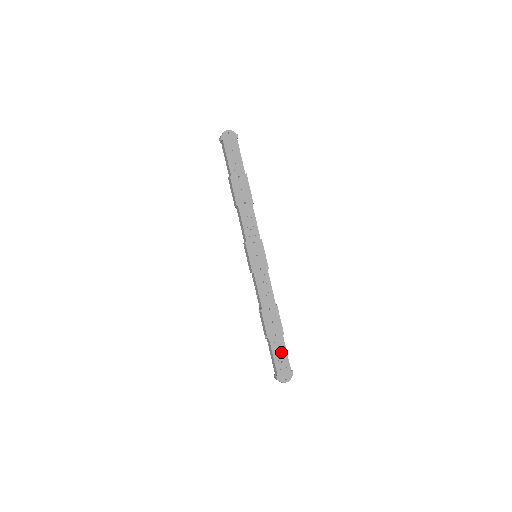
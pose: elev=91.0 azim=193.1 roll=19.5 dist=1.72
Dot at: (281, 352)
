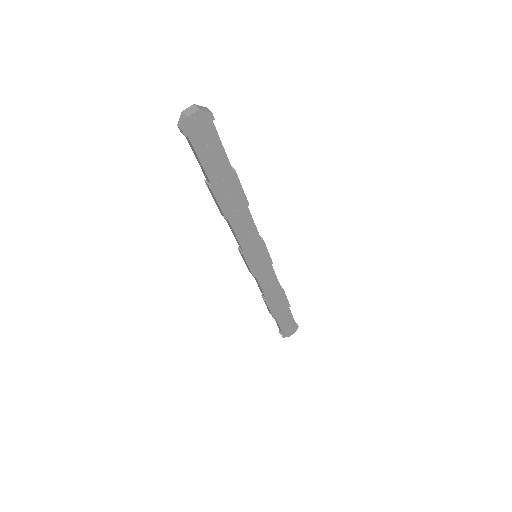
Dot at: (287, 319)
